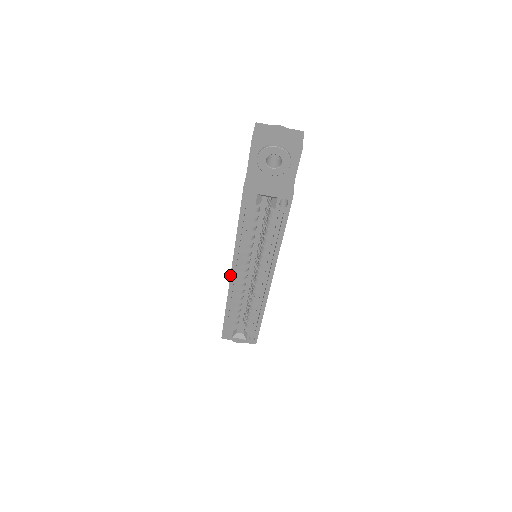
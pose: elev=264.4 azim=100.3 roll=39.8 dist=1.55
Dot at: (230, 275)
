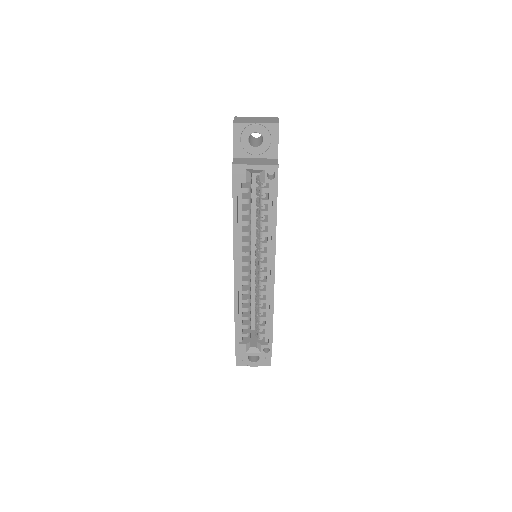
Dot at: occluded
